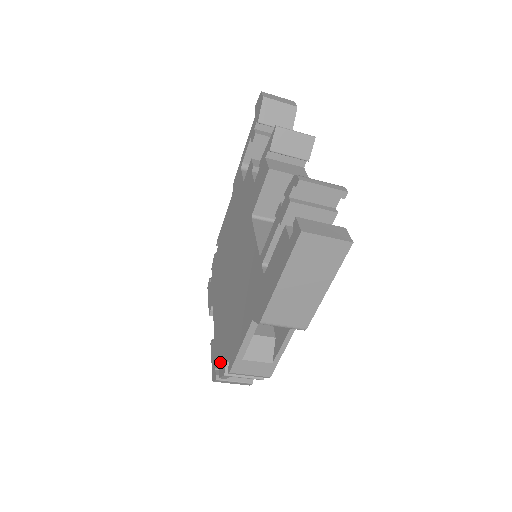
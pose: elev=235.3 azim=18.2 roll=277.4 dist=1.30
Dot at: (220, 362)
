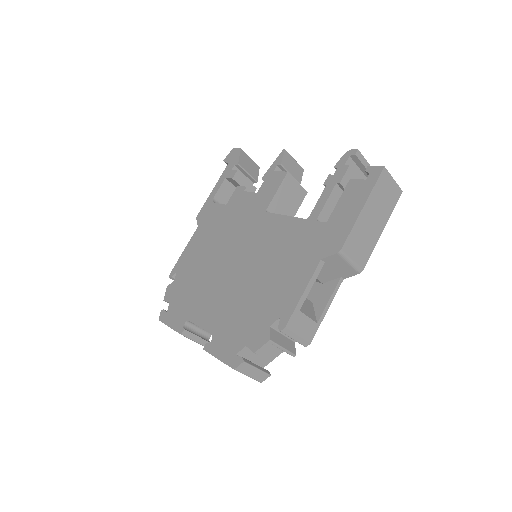
Dot at: (250, 339)
